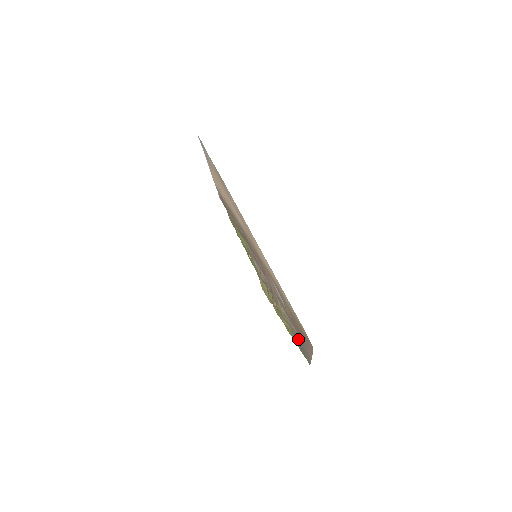
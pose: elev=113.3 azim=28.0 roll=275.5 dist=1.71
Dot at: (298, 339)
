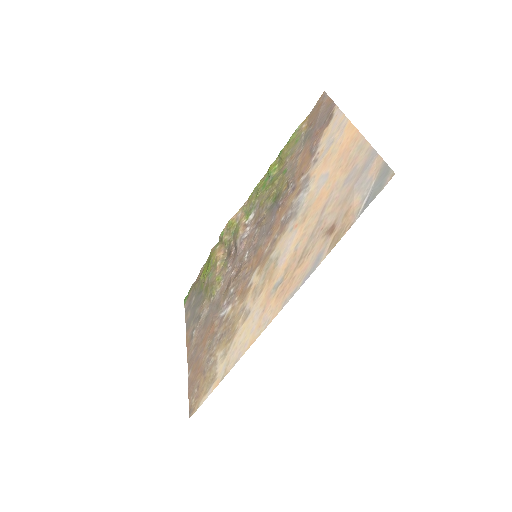
Dot at: (198, 309)
